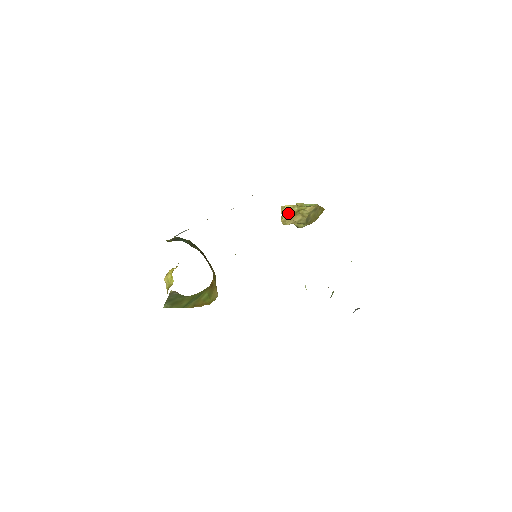
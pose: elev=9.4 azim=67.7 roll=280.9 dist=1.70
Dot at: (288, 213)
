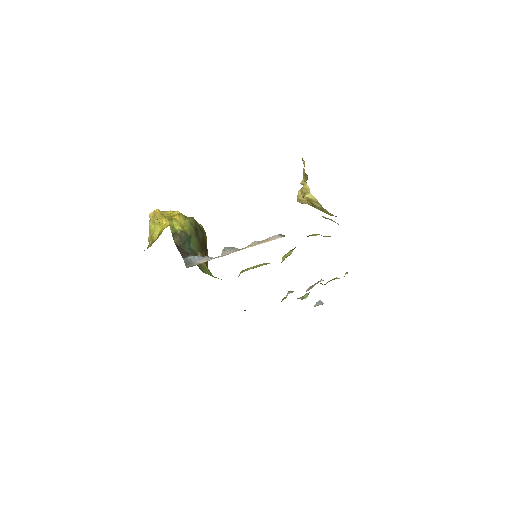
Dot at: (308, 200)
